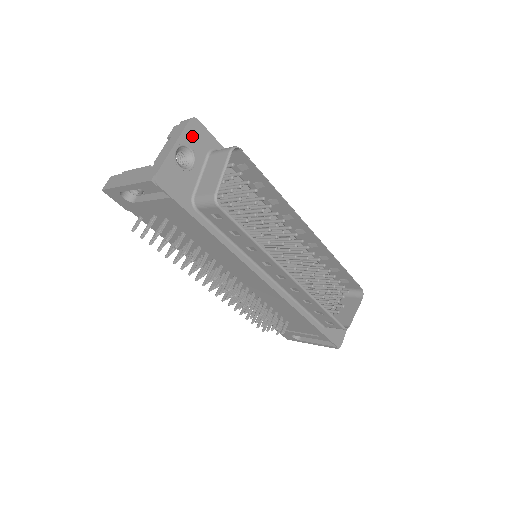
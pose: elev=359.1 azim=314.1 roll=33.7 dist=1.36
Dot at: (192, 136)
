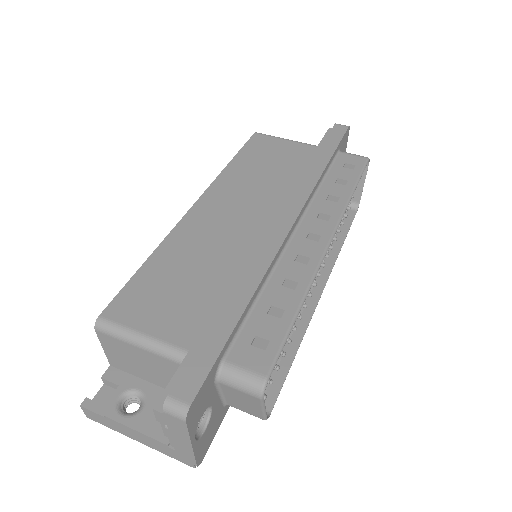
Dot at: (196, 414)
